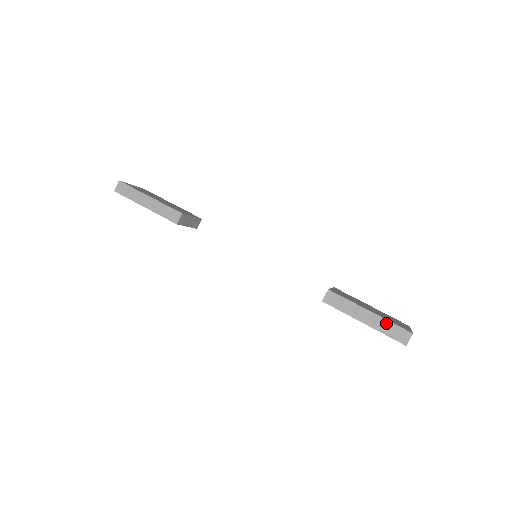
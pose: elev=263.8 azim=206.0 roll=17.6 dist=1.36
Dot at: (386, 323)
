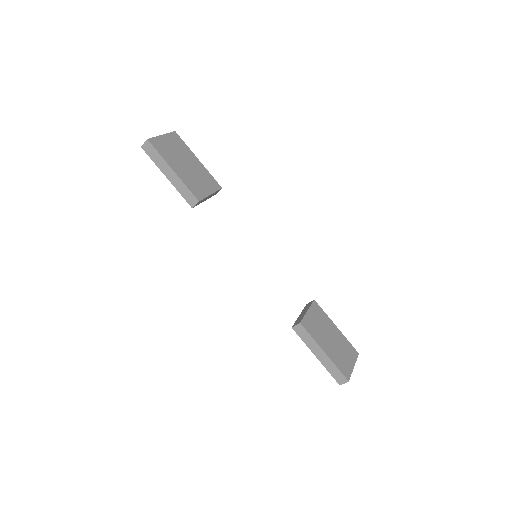
Dot at: (333, 366)
